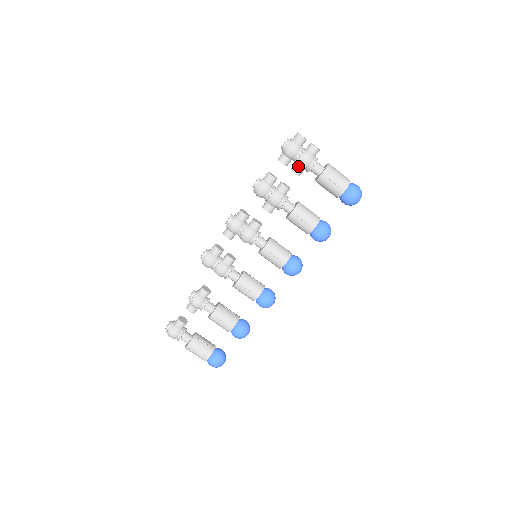
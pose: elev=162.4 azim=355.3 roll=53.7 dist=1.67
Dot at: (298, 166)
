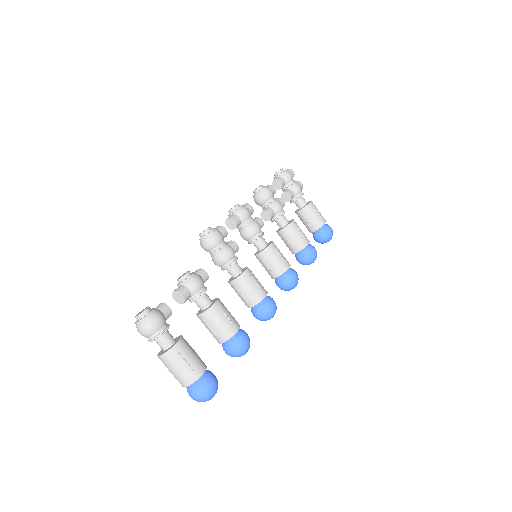
Dot at: (291, 190)
